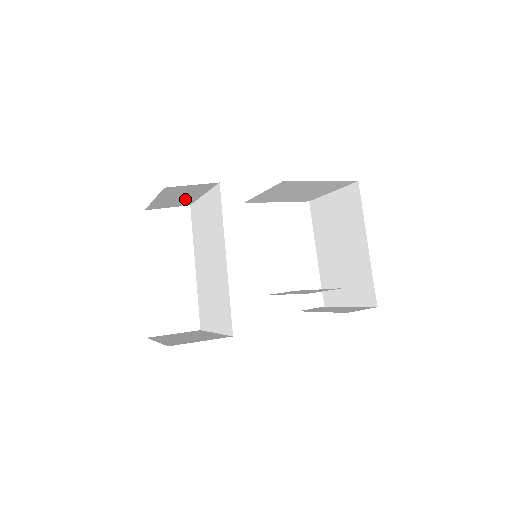
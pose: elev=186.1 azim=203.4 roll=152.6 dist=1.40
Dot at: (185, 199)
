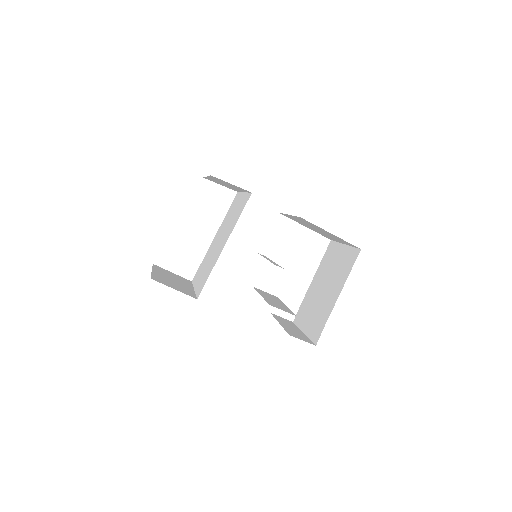
Dot at: (231, 187)
